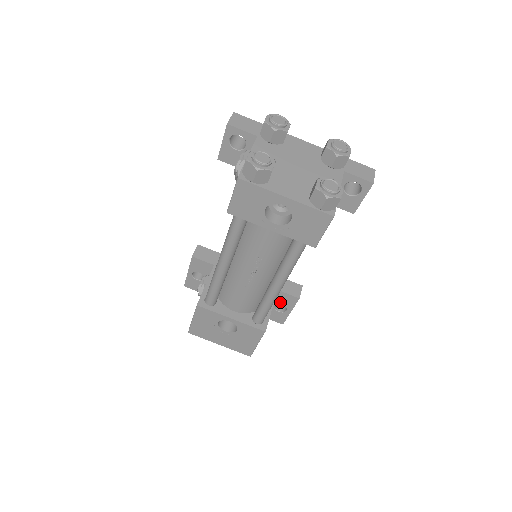
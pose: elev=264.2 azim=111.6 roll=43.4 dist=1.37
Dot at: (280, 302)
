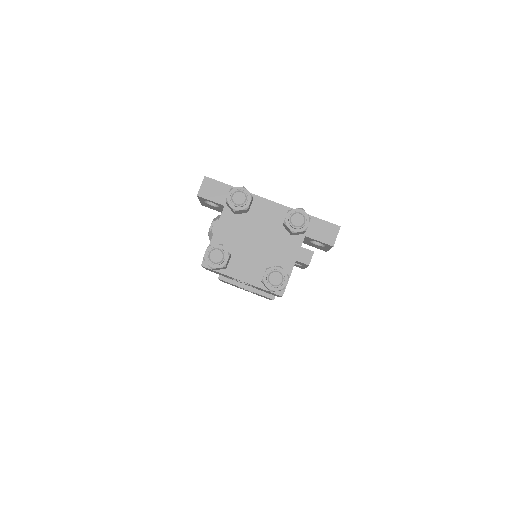
Dot at: (295, 262)
